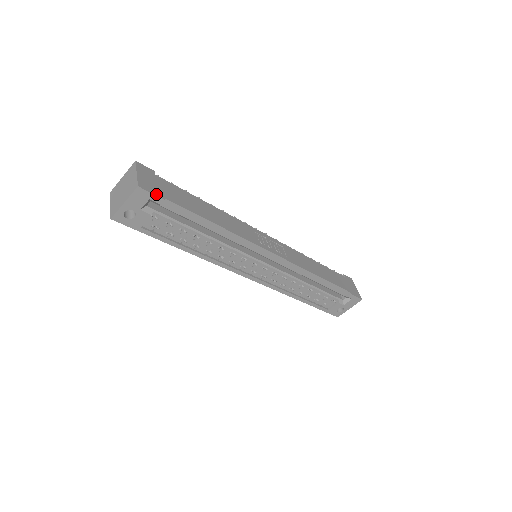
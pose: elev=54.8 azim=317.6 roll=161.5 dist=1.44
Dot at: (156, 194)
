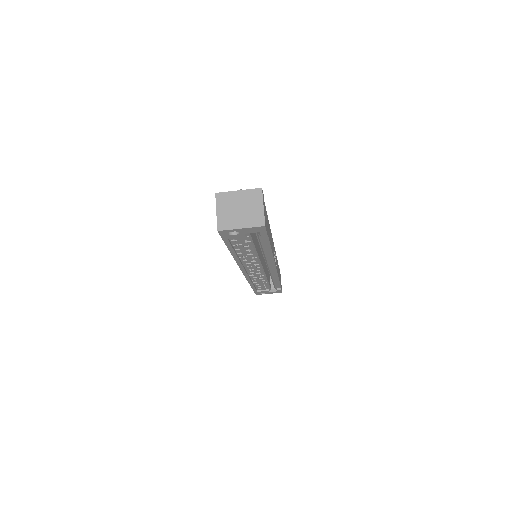
Dot at: occluded
